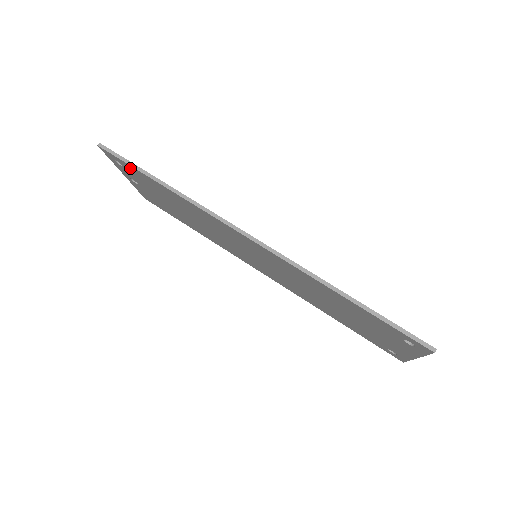
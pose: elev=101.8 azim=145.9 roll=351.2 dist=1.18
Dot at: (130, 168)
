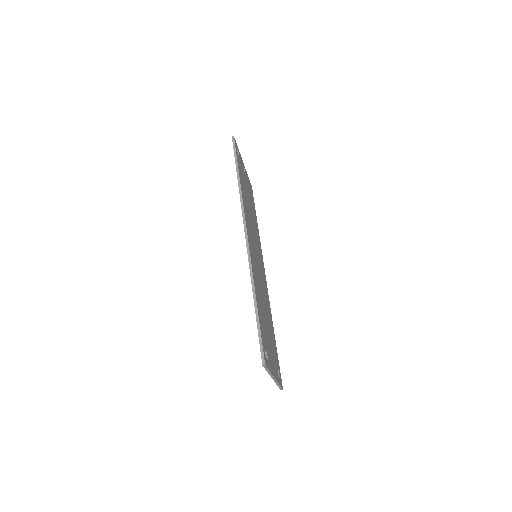
Dot at: occluded
